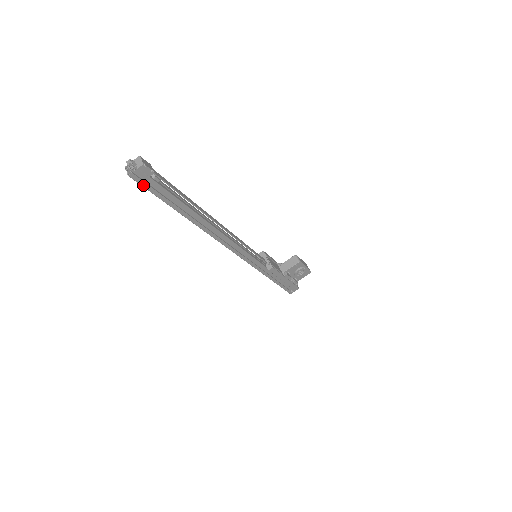
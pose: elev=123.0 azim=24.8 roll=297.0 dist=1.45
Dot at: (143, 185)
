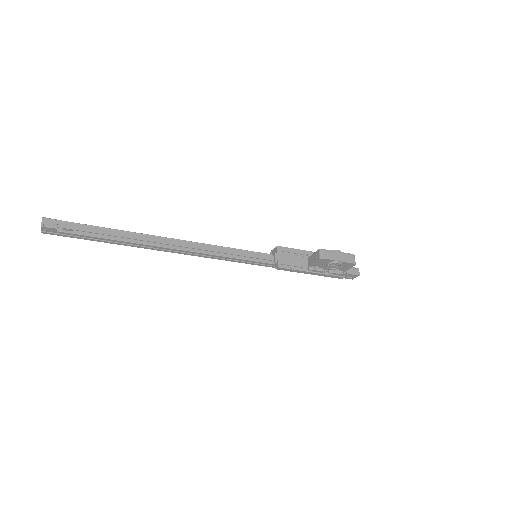
Dot at: (60, 235)
